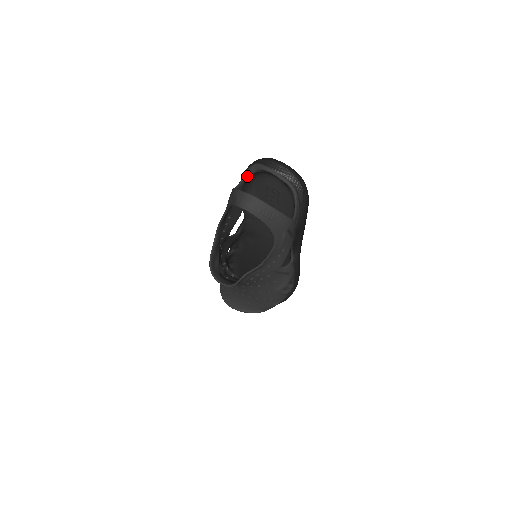
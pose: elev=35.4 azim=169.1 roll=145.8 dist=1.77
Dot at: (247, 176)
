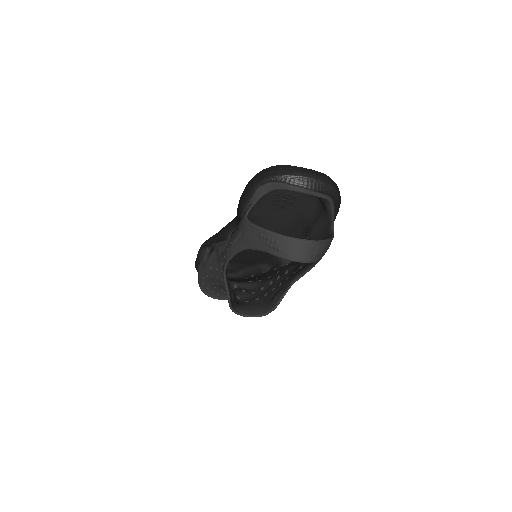
Dot at: (259, 199)
